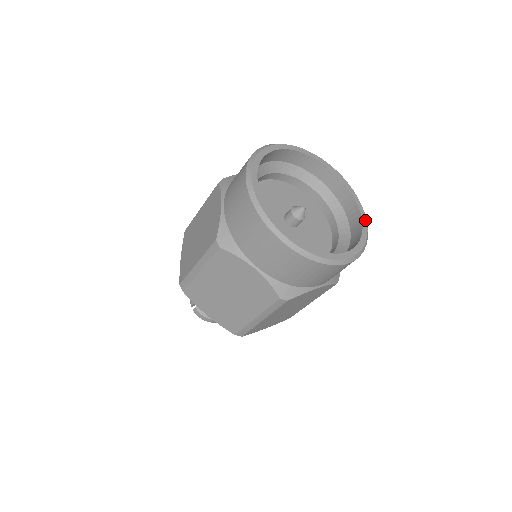
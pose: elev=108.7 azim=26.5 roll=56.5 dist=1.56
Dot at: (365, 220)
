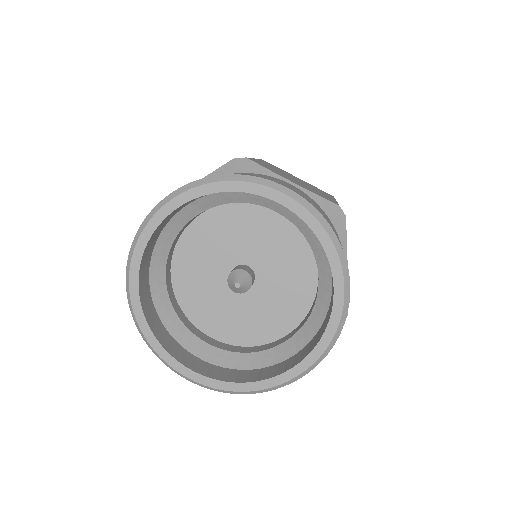
Dot at: (341, 290)
